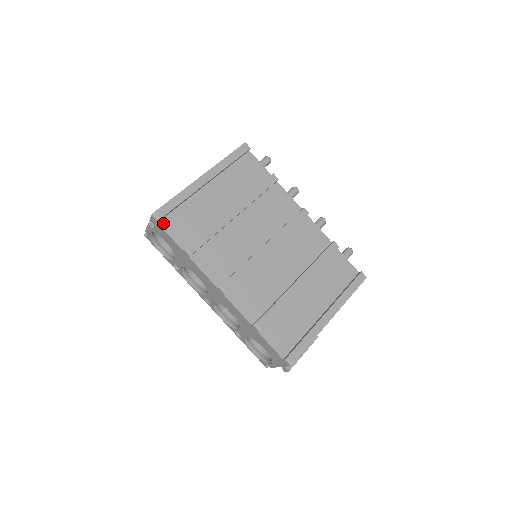
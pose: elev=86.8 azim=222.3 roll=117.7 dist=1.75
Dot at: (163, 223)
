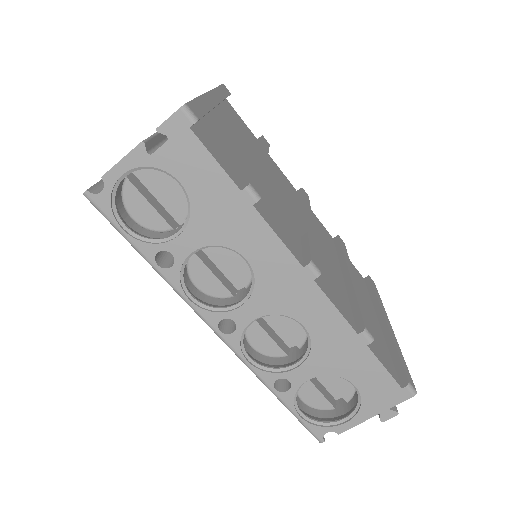
Dot at: (197, 133)
